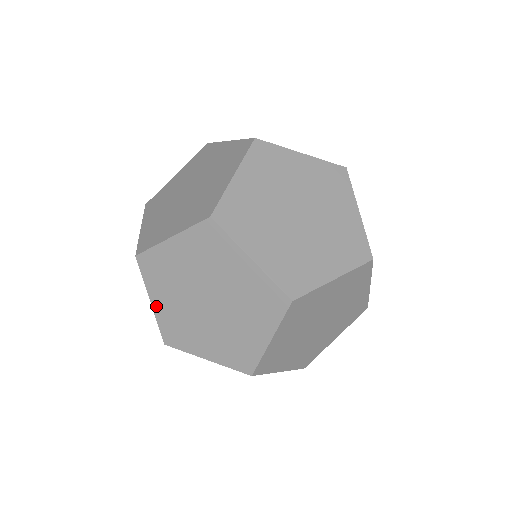
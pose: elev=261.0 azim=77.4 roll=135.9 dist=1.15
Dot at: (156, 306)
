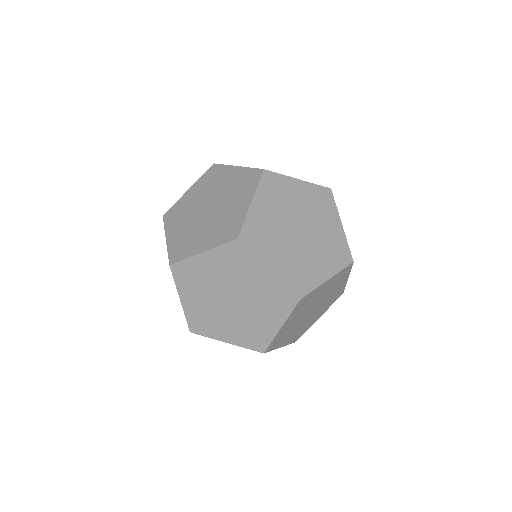
Dot at: (185, 303)
